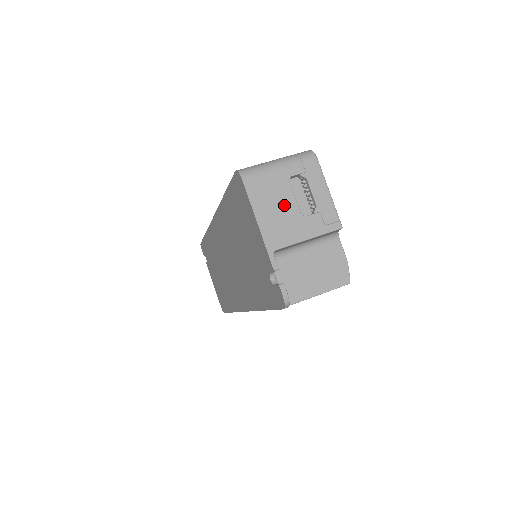
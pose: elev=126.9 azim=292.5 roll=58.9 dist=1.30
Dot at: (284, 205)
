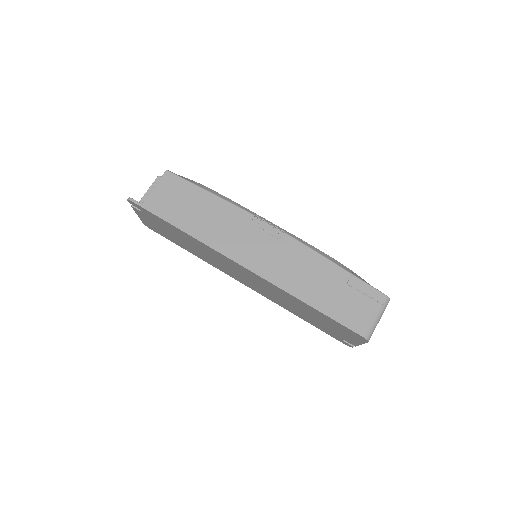
Dot at: occluded
